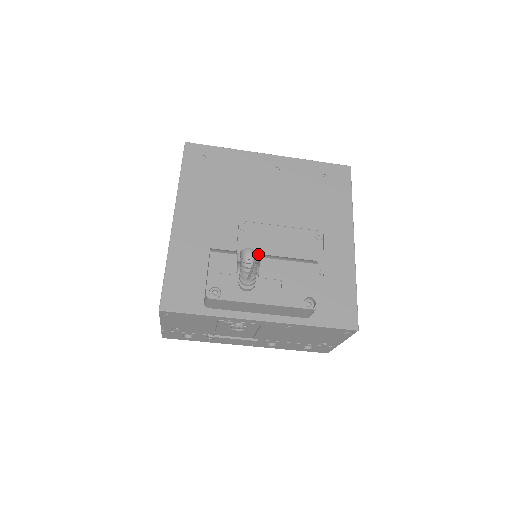
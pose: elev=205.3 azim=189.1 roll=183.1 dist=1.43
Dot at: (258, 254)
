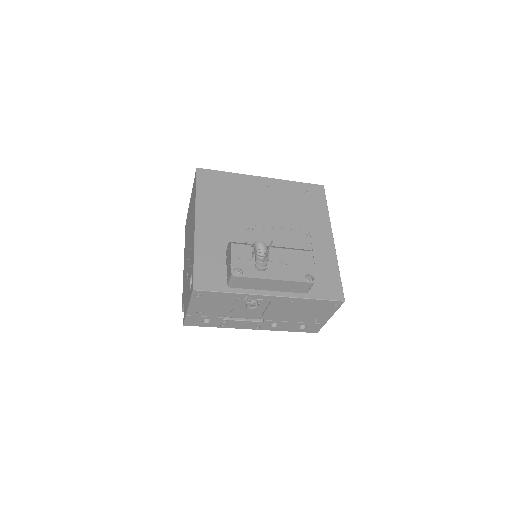
Dot at: occluded
